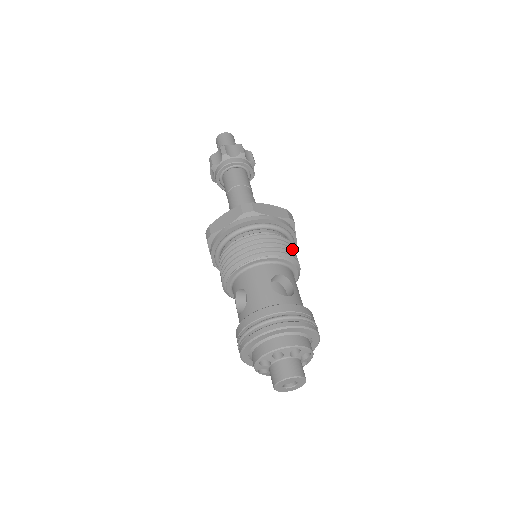
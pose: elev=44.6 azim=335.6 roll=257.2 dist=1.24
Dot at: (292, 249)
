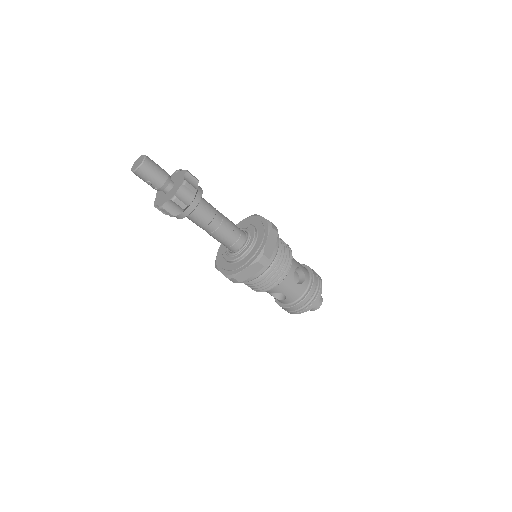
Dot at: (286, 247)
